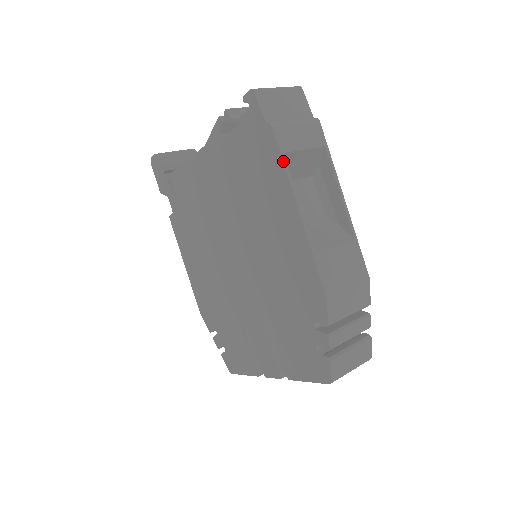
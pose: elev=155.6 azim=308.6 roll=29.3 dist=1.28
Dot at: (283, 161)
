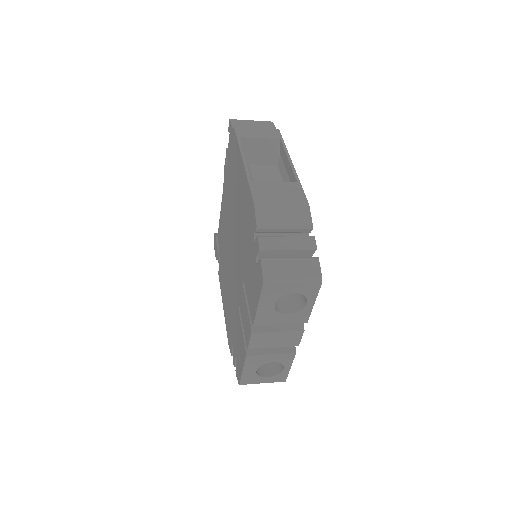
Dot at: (238, 140)
